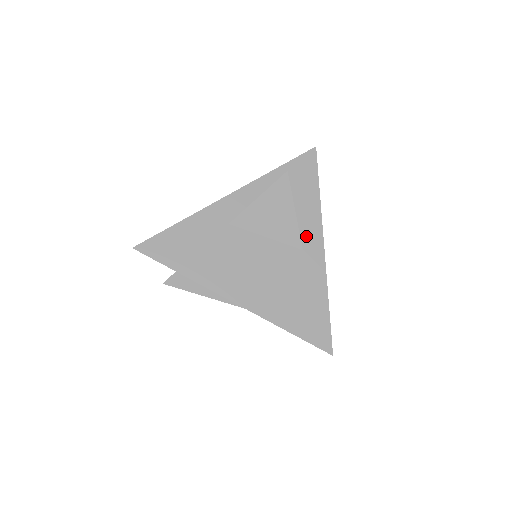
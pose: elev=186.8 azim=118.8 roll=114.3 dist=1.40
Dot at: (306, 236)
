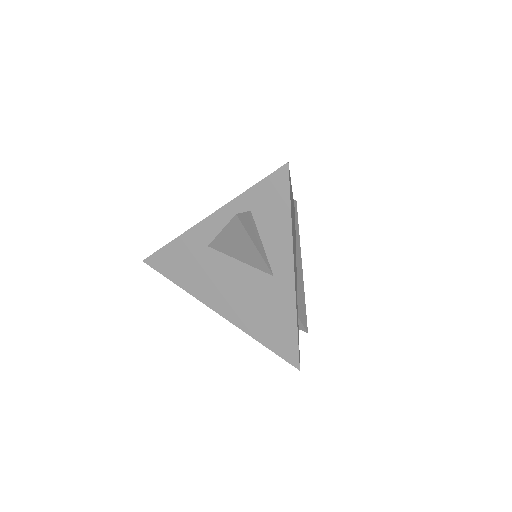
Dot at: (277, 263)
